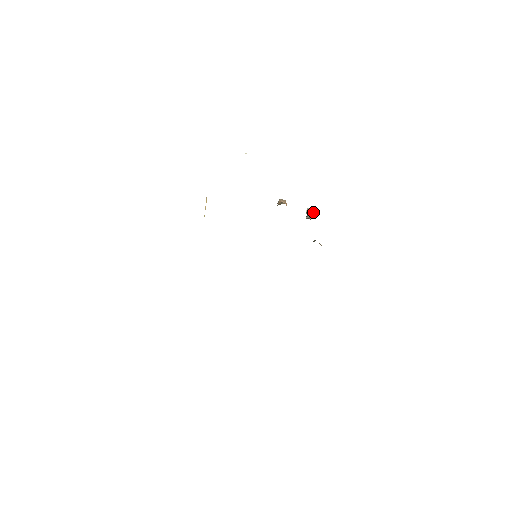
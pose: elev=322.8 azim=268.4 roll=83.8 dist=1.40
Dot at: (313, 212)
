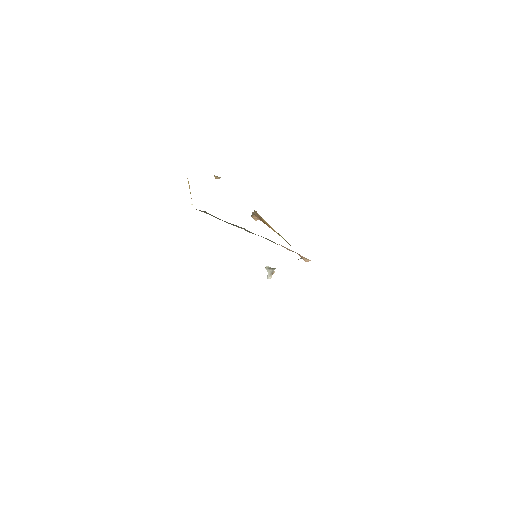
Dot at: occluded
